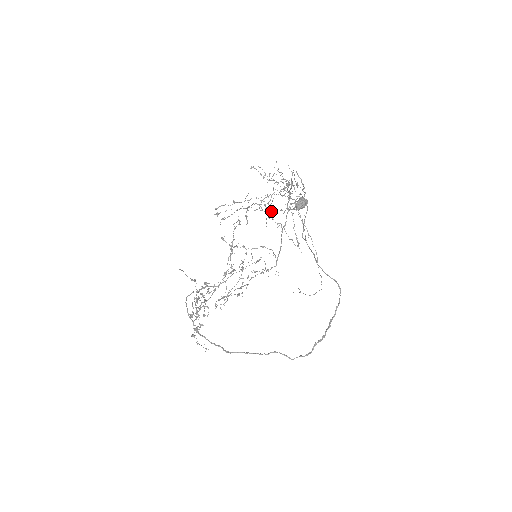
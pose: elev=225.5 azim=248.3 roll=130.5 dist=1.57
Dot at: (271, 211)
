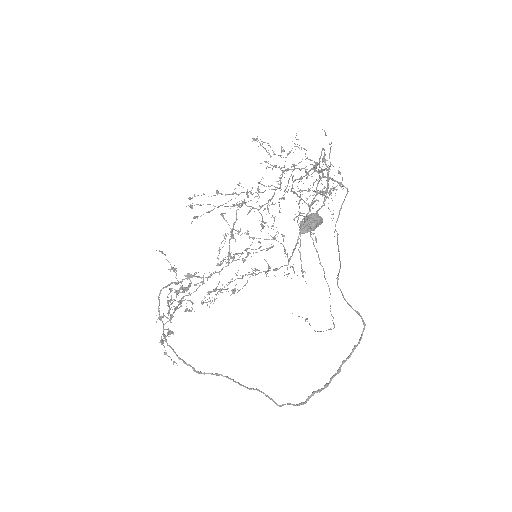
Dot at: occluded
